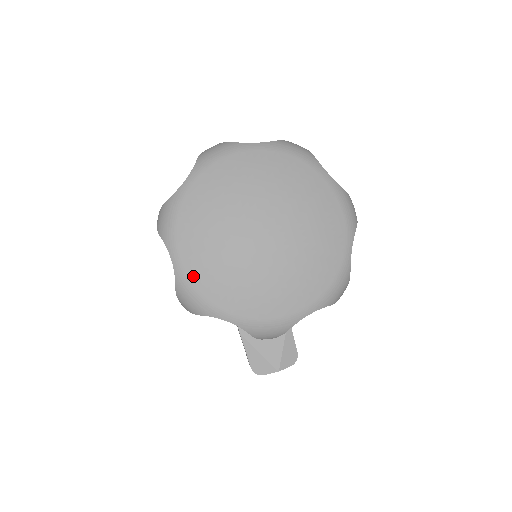
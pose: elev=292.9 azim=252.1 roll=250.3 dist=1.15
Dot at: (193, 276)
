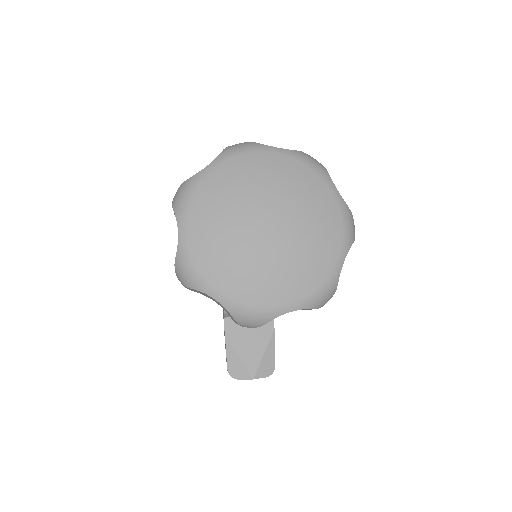
Dot at: (194, 250)
